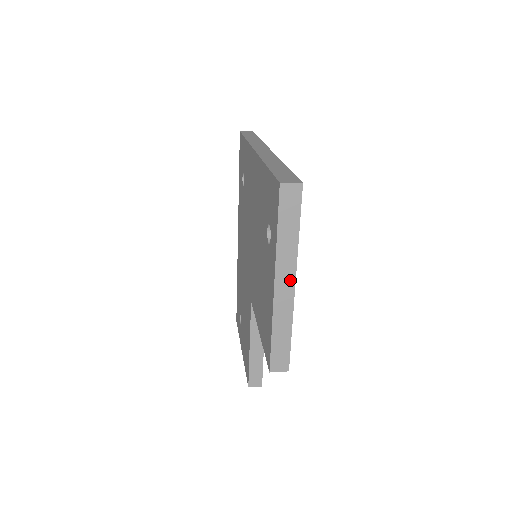
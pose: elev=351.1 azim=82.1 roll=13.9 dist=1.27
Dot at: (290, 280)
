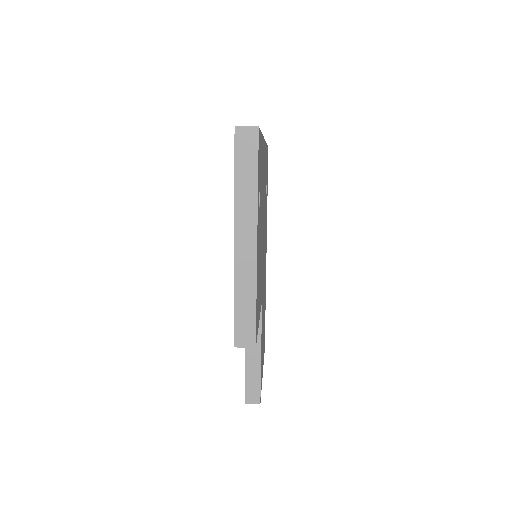
Dot at: (251, 236)
